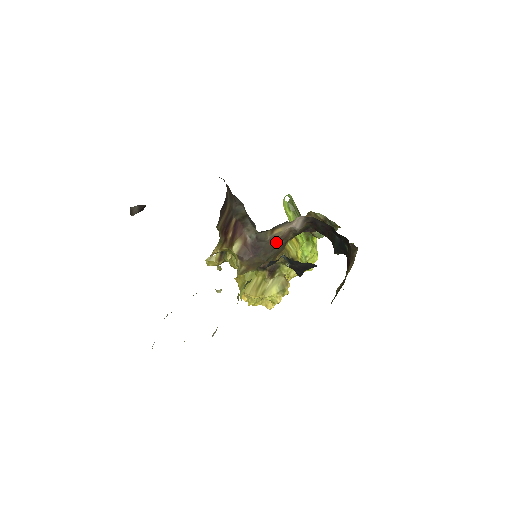
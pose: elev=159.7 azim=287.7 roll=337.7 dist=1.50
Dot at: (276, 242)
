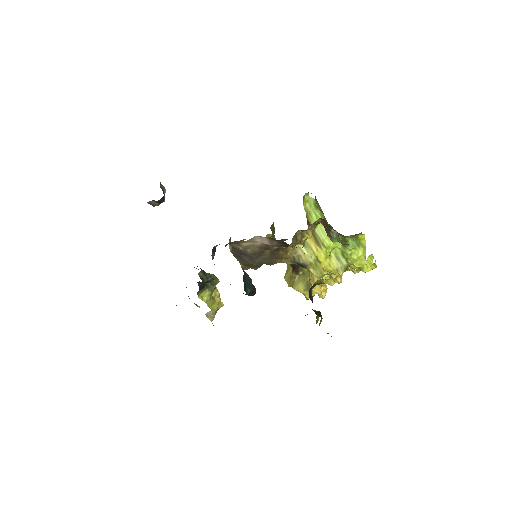
Dot at: (256, 251)
